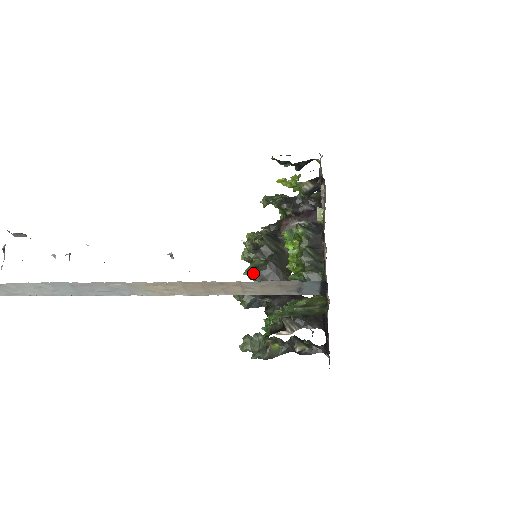
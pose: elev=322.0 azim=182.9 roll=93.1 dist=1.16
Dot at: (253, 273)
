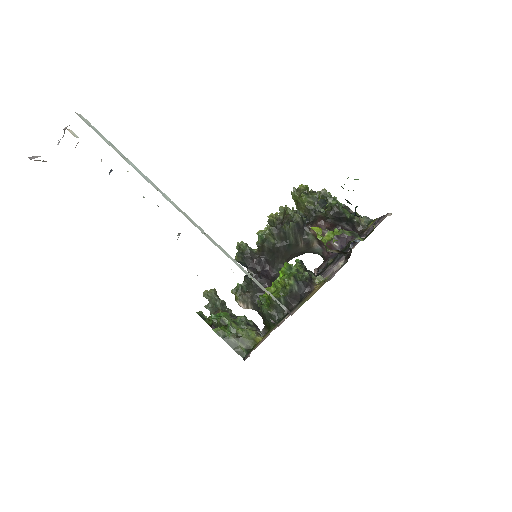
Dot at: (261, 243)
